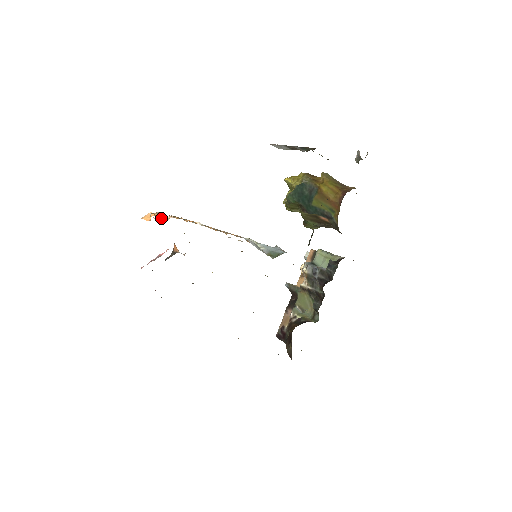
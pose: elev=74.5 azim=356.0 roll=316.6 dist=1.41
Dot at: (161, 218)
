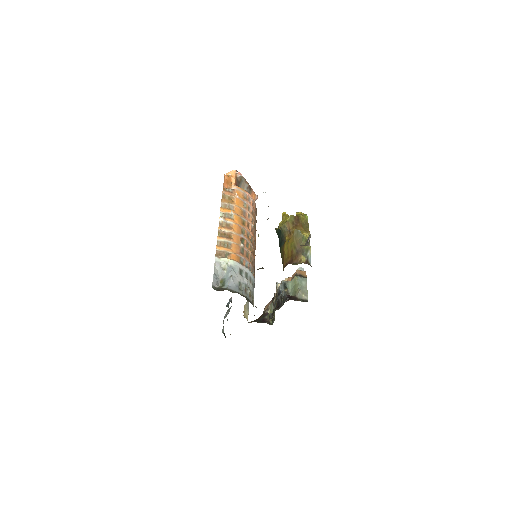
Dot at: (232, 183)
